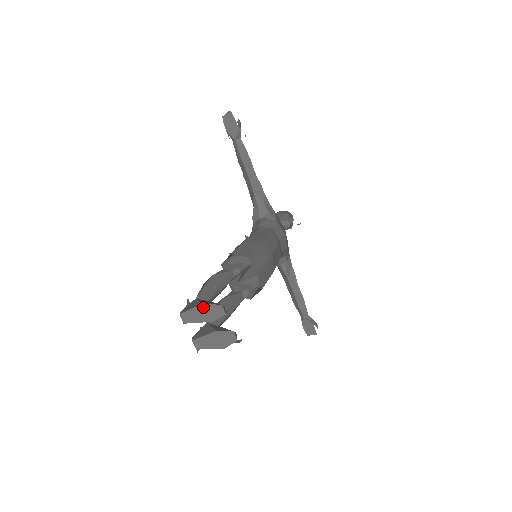
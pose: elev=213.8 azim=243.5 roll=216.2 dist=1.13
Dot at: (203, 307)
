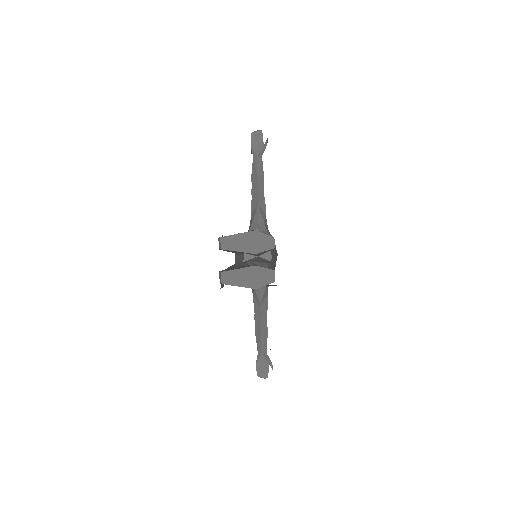
Dot at: (252, 234)
